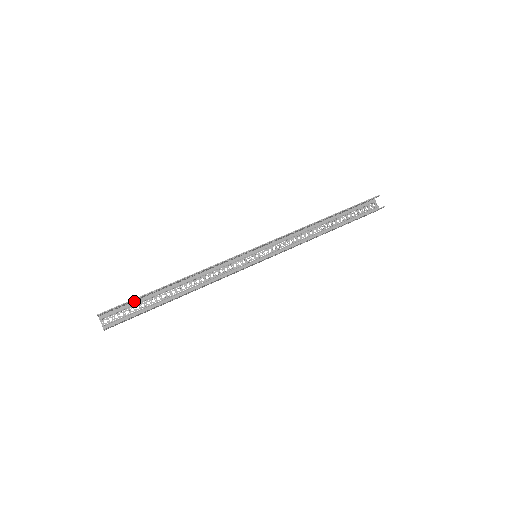
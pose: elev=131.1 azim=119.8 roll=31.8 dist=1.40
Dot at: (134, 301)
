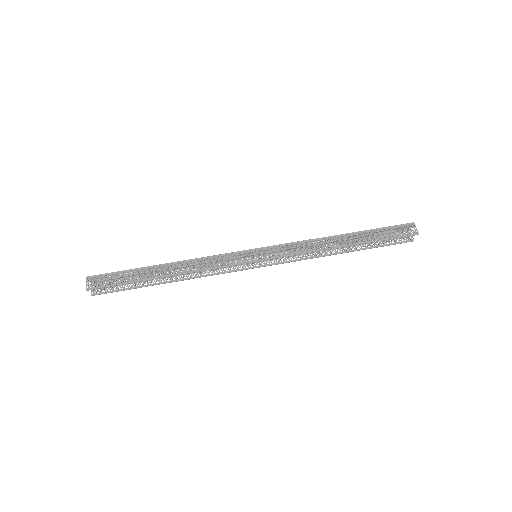
Dot at: (123, 272)
